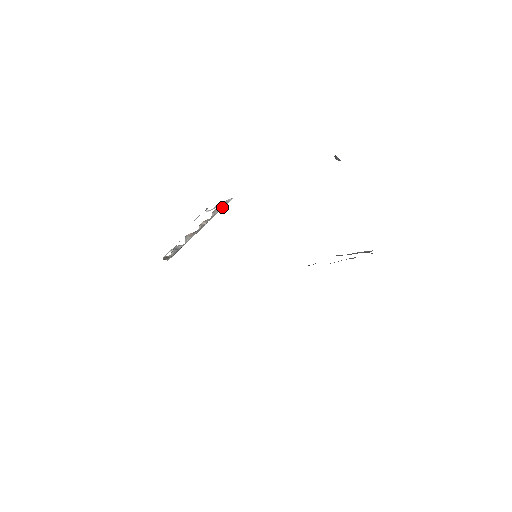
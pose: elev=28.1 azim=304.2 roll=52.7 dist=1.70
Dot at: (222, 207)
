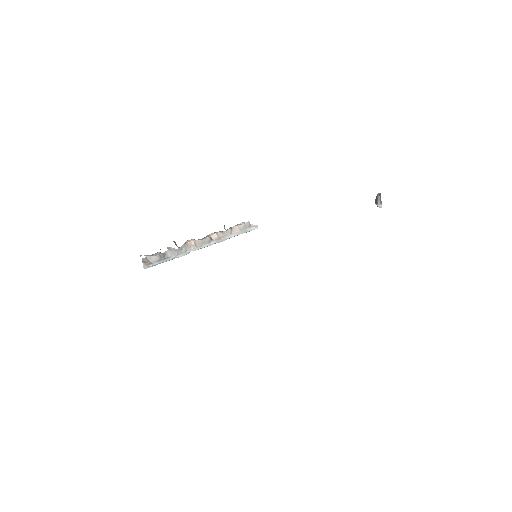
Dot at: (242, 230)
